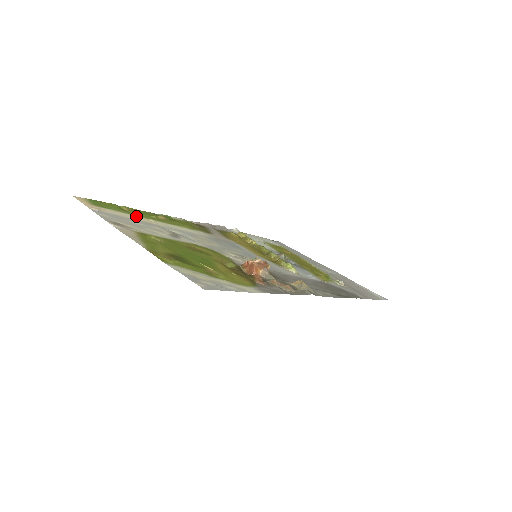
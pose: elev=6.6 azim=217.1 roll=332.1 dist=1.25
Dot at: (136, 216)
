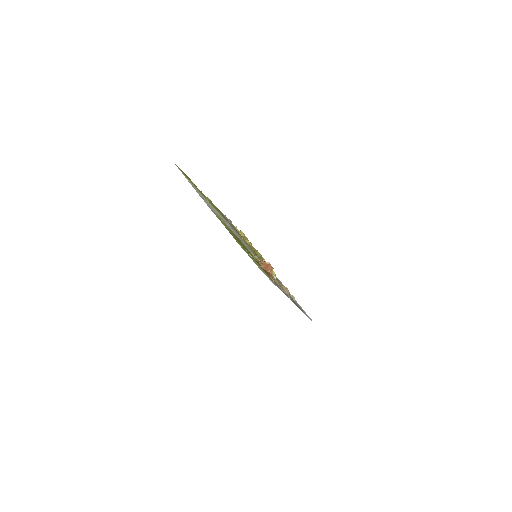
Dot at: occluded
